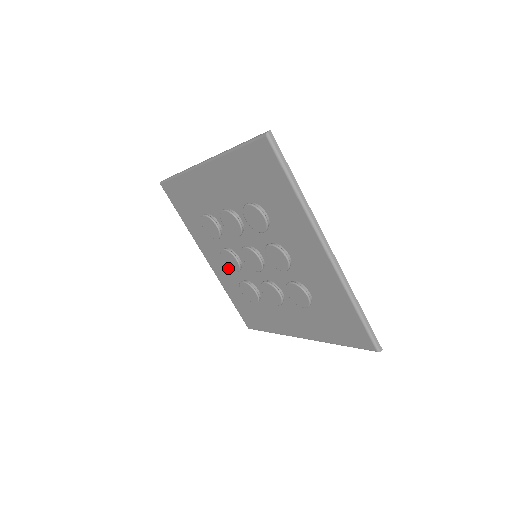
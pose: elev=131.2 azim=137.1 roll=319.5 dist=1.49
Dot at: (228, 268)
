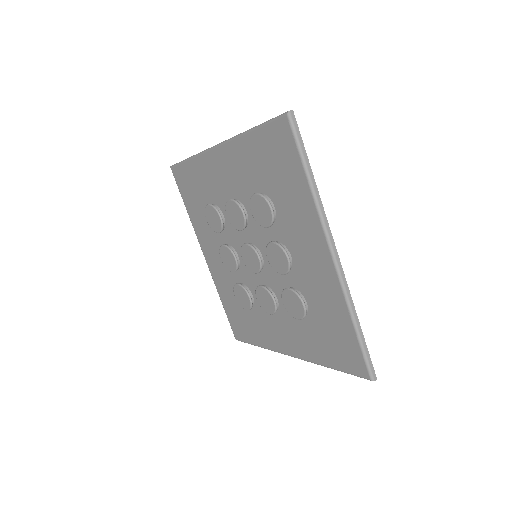
Dot at: (225, 268)
